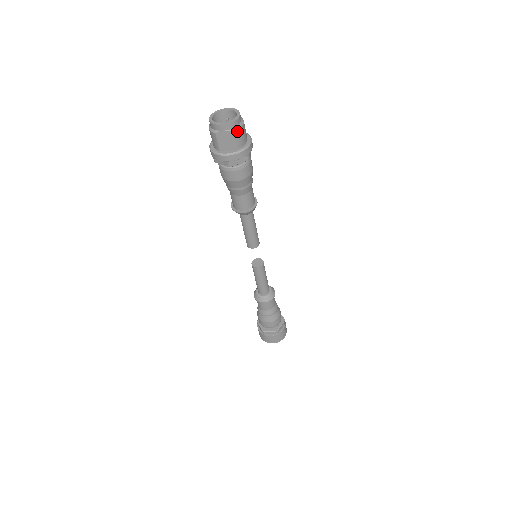
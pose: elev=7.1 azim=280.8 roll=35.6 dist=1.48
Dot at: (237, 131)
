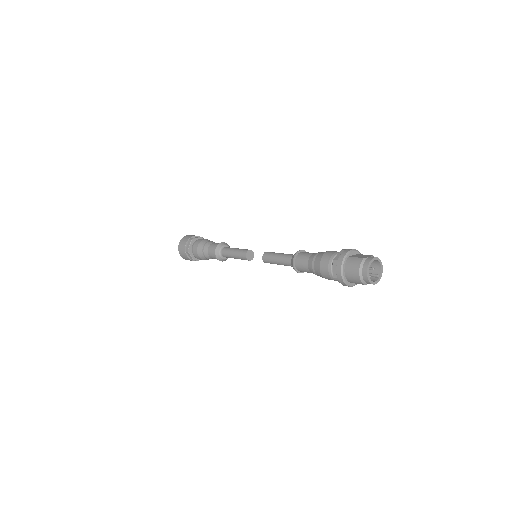
Dot at: occluded
